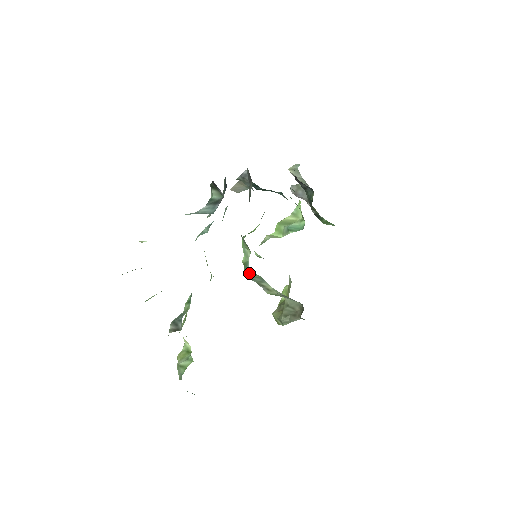
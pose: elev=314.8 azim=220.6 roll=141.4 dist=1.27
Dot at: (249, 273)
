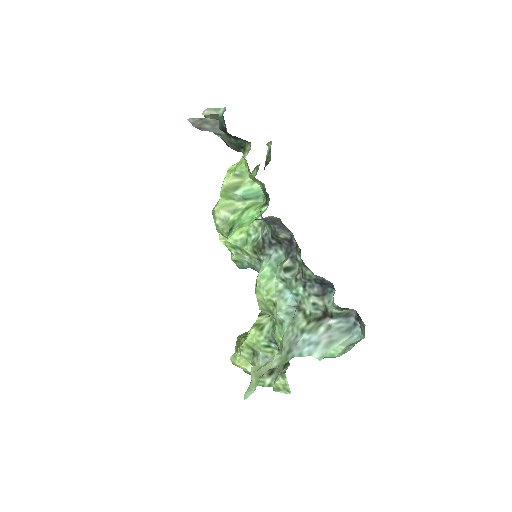
Dot at: occluded
